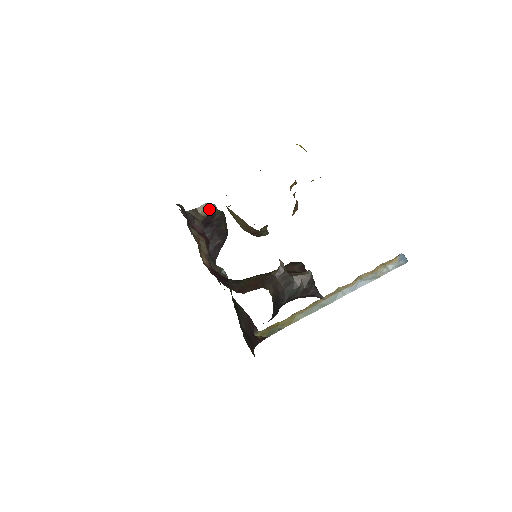
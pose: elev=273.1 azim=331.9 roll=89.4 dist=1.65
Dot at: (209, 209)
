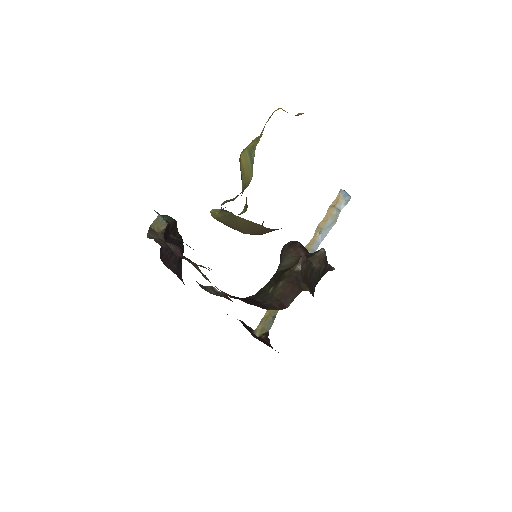
Dot at: (164, 220)
